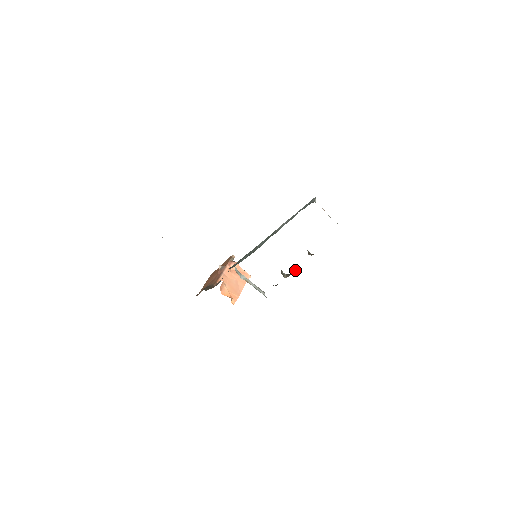
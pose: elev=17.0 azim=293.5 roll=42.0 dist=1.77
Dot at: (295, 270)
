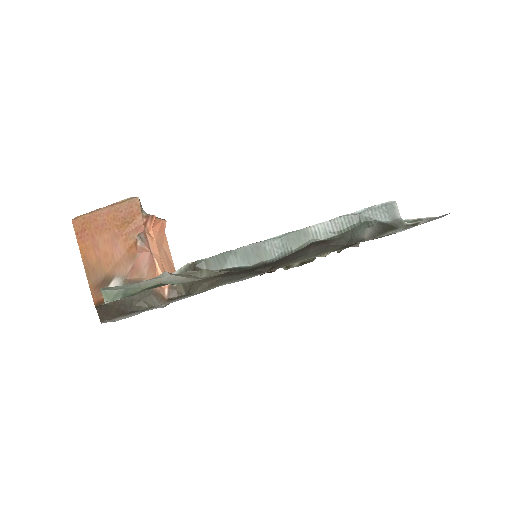
Dot at: occluded
